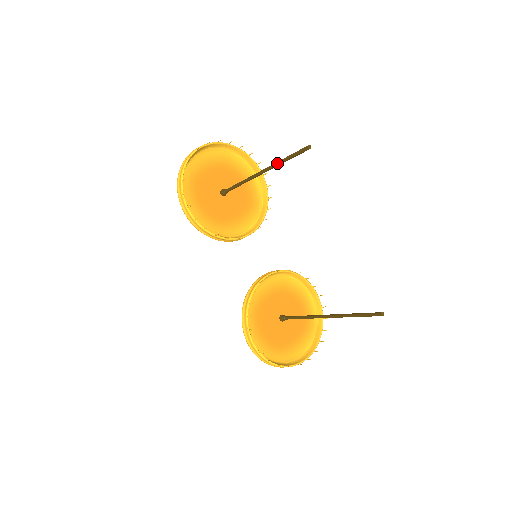
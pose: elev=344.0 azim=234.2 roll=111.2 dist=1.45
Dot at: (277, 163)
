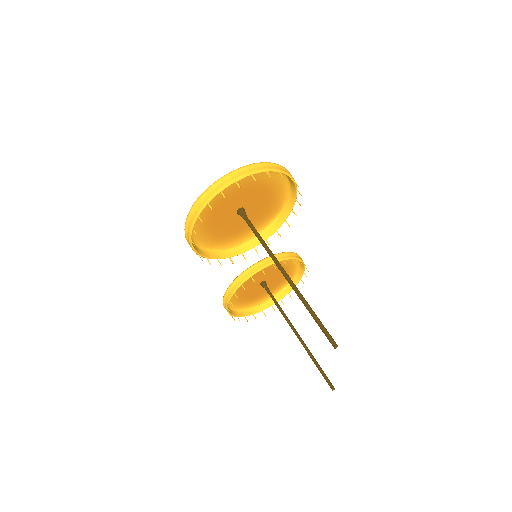
Dot at: (302, 302)
